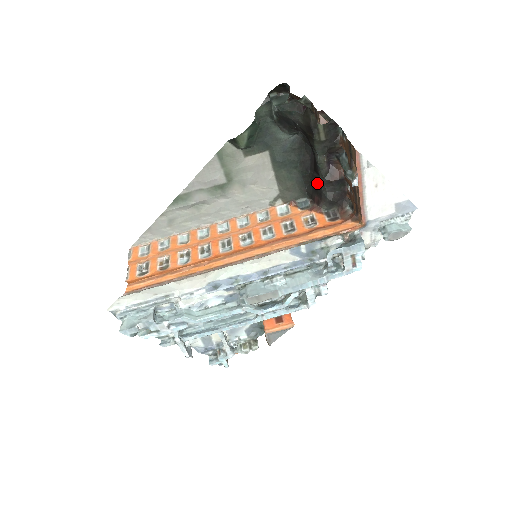
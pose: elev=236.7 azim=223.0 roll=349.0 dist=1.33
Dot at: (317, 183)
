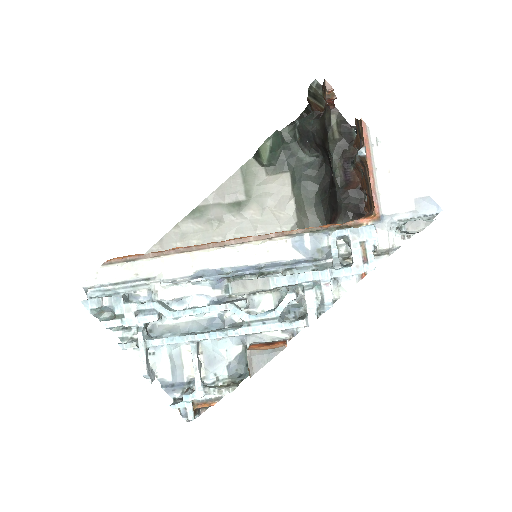
Dot at: (334, 198)
